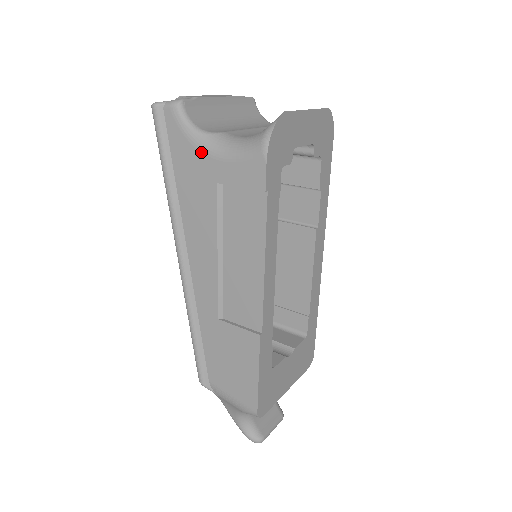
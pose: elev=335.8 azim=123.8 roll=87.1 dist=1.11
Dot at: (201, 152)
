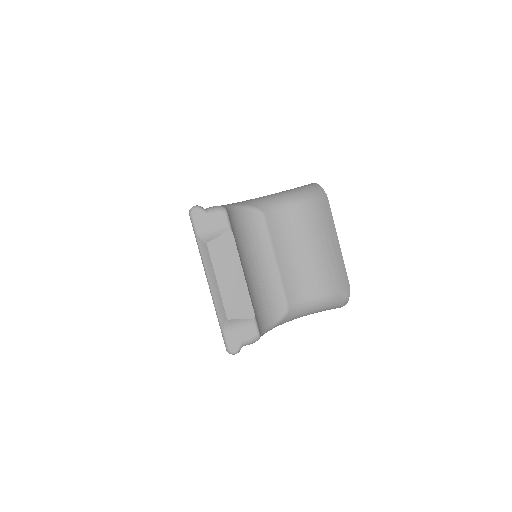
Dot at: occluded
